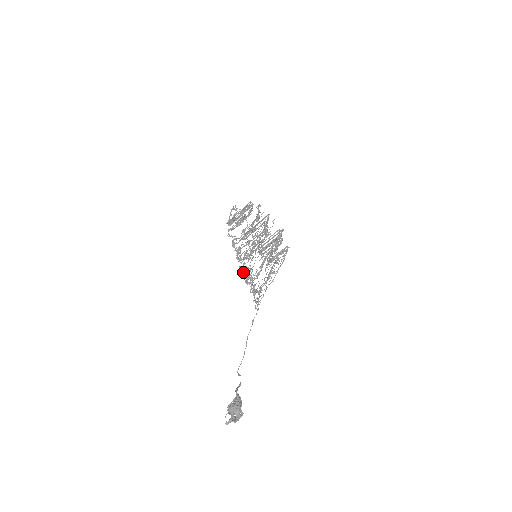
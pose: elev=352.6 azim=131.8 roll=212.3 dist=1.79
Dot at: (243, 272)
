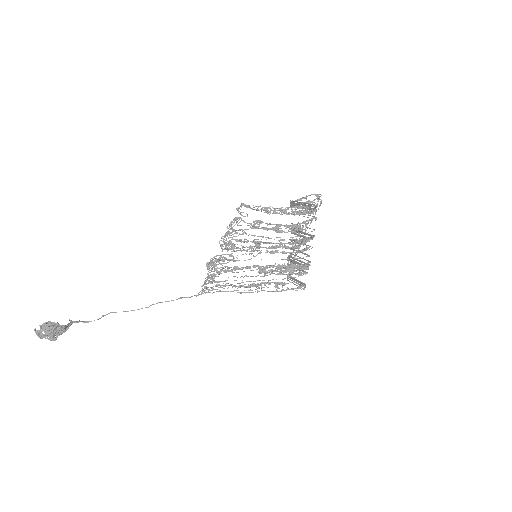
Dot at: (222, 254)
